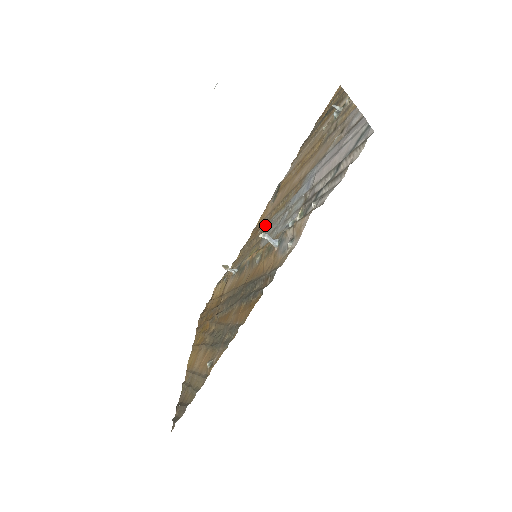
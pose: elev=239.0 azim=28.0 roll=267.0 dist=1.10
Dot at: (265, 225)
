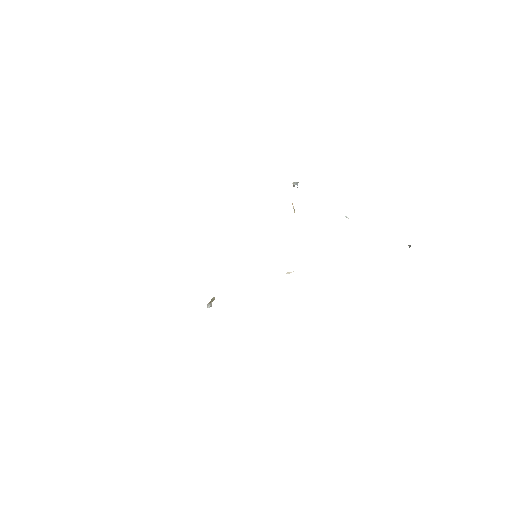
Dot at: occluded
